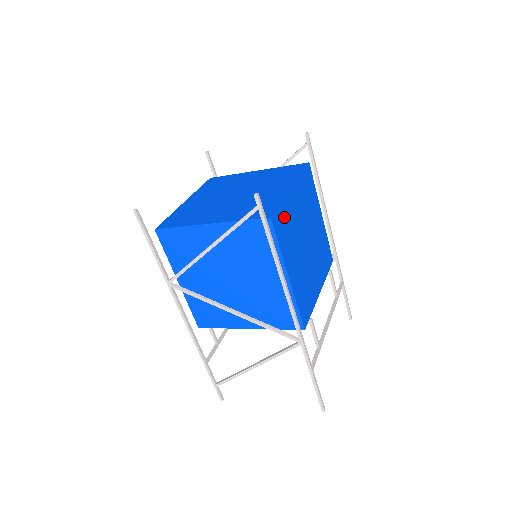
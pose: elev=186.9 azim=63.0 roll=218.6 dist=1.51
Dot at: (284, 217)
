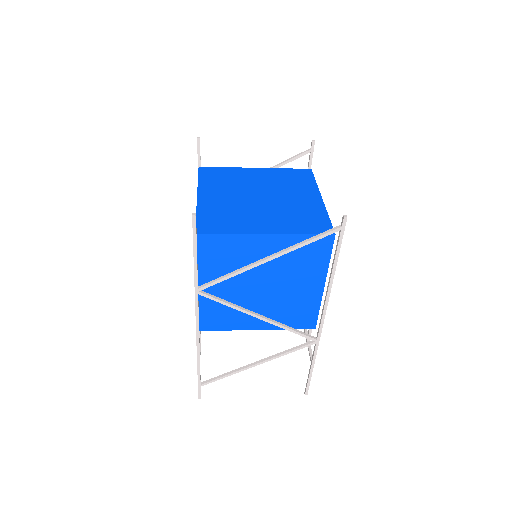
Dot at: occluded
